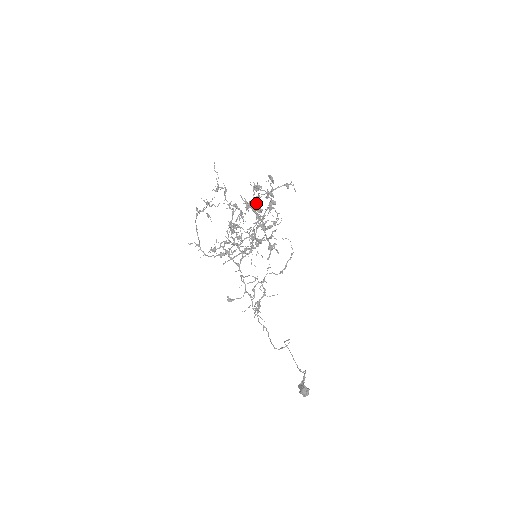
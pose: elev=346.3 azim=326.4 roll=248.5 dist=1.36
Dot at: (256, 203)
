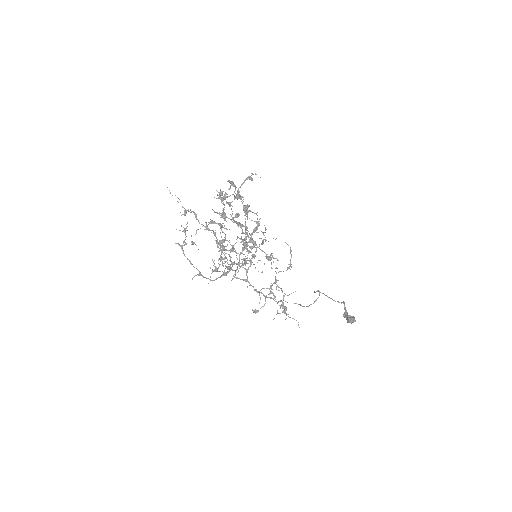
Dot at: (231, 216)
